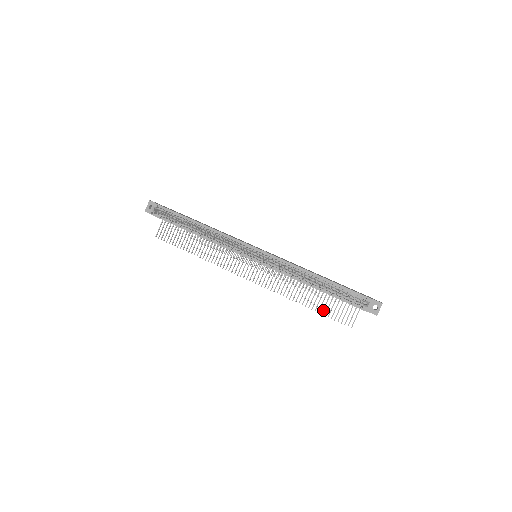
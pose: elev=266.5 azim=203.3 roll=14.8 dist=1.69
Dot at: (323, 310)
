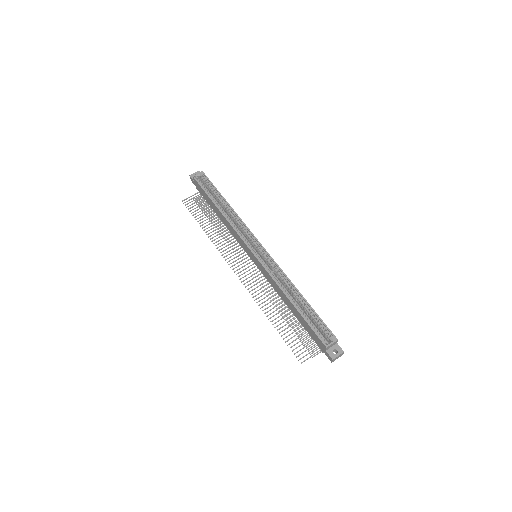
Dot at: (285, 333)
